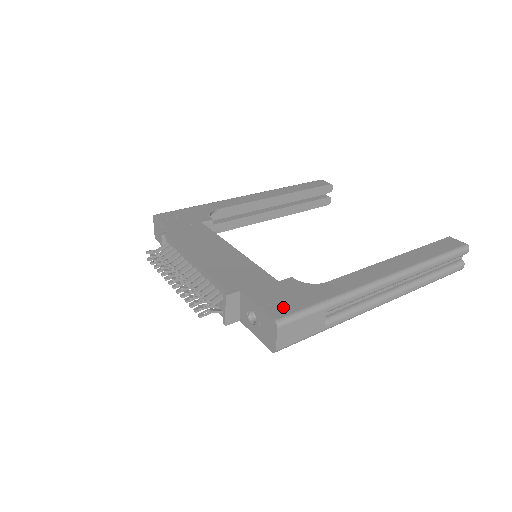
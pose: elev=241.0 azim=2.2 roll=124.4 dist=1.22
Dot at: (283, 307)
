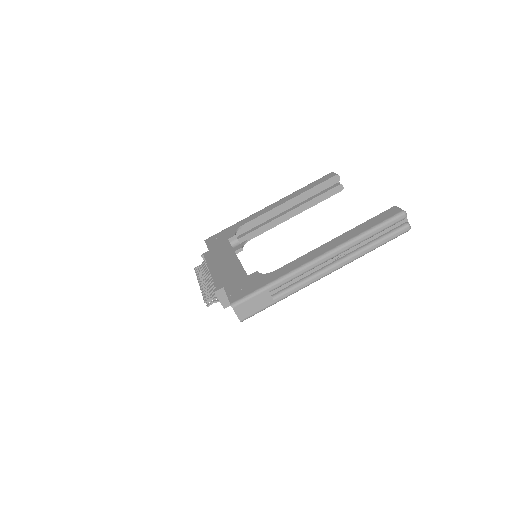
Dot at: (240, 294)
